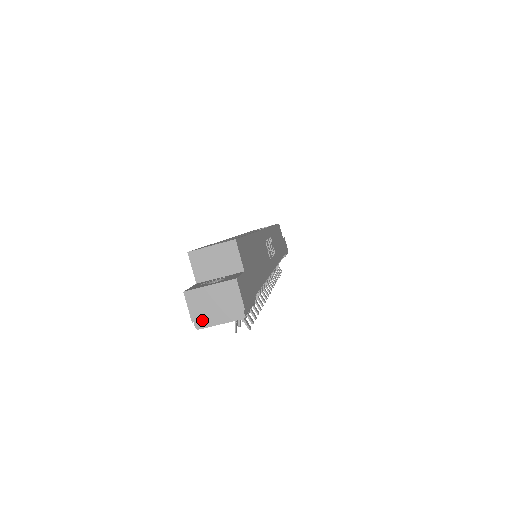
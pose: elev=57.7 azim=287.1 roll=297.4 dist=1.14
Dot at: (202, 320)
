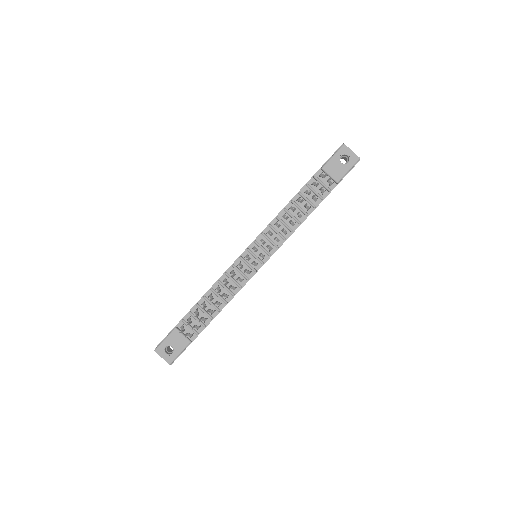
Dot at: (346, 147)
